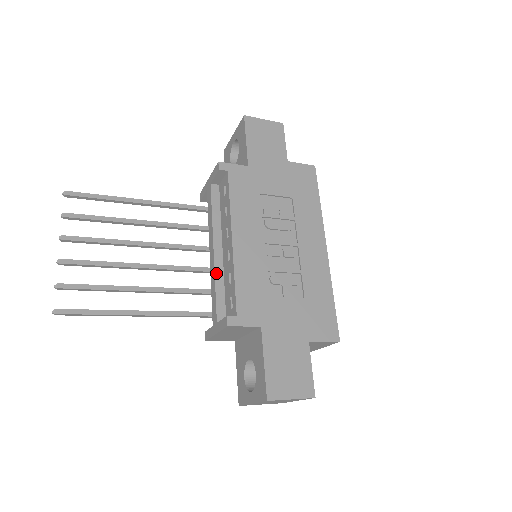
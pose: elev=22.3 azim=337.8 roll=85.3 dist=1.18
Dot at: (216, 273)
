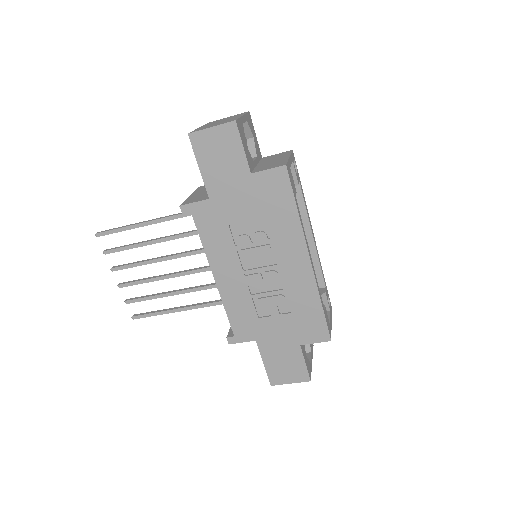
Dot at: occluded
